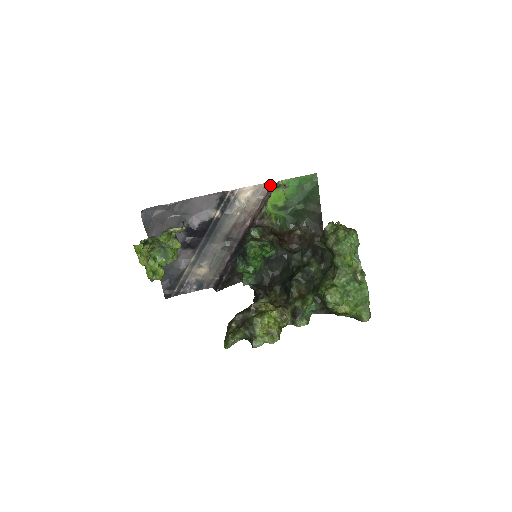
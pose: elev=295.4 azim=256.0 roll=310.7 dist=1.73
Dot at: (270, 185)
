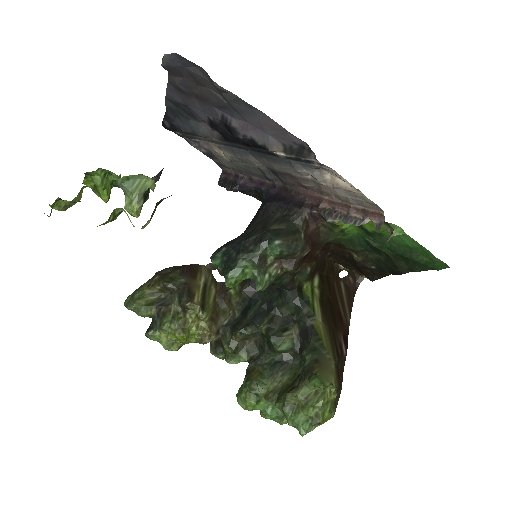
Dot at: (378, 211)
